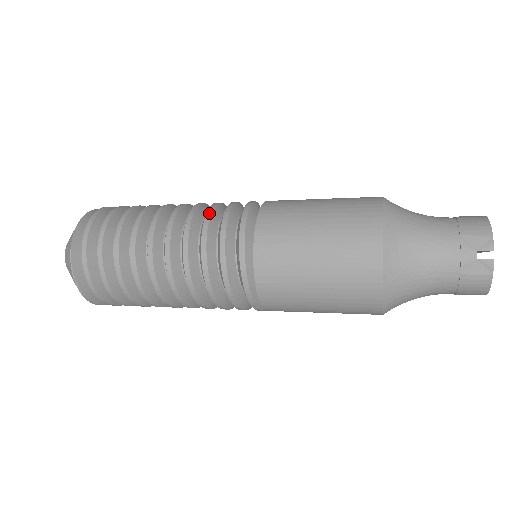
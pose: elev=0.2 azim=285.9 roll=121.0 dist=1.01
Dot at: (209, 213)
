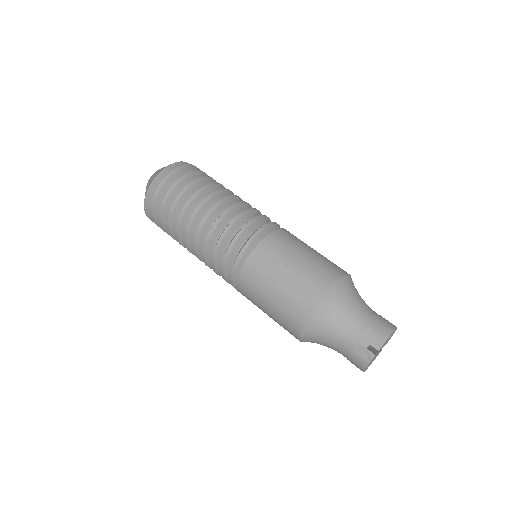
Dot at: (242, 214)
